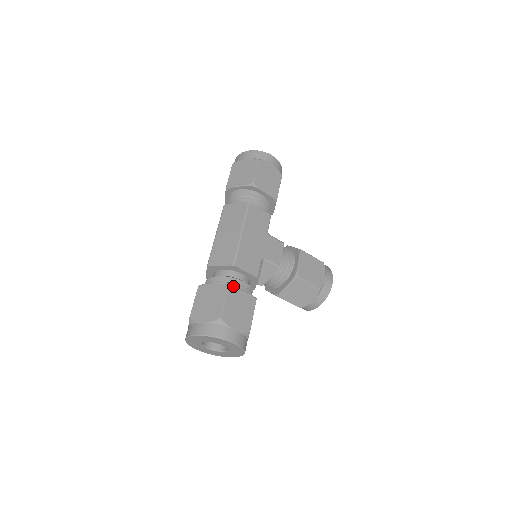
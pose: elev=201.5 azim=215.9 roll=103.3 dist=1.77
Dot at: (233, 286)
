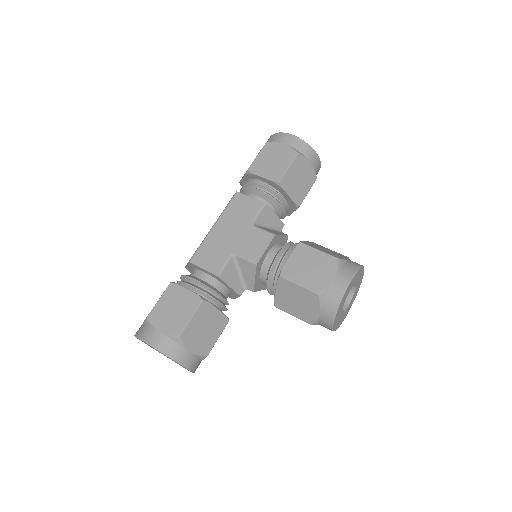
Dot at: (176, 284)
